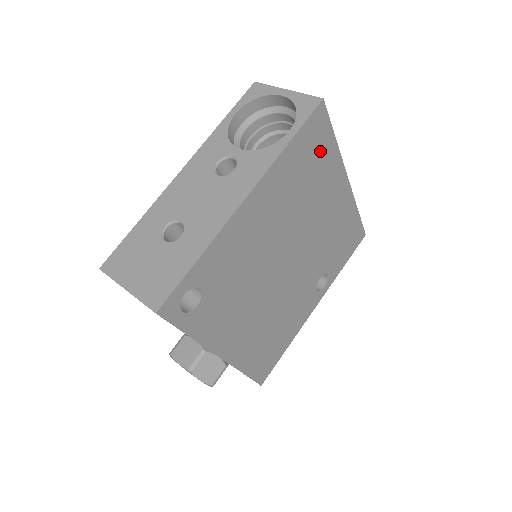
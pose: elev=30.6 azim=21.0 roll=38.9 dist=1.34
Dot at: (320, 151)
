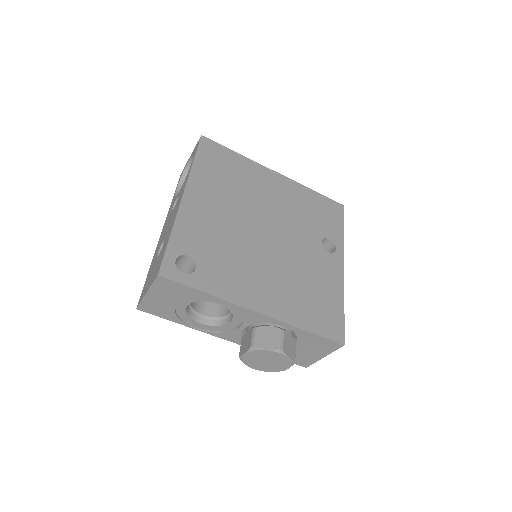
Dot at: (228, 161)
